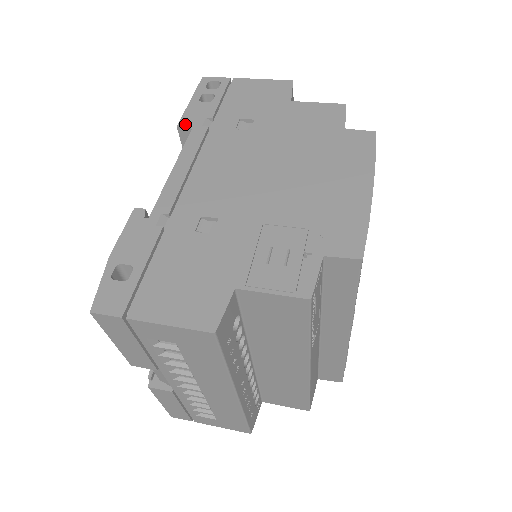
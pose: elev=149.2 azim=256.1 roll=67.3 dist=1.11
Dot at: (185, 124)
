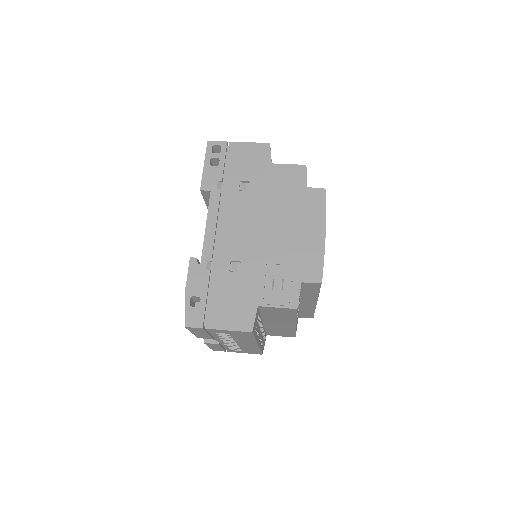
Dot at: (205, 187)
